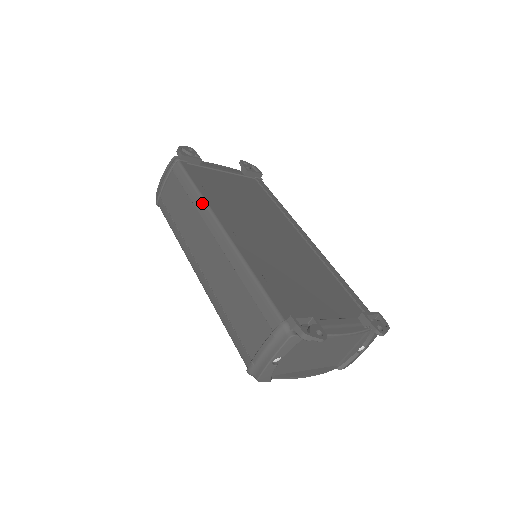
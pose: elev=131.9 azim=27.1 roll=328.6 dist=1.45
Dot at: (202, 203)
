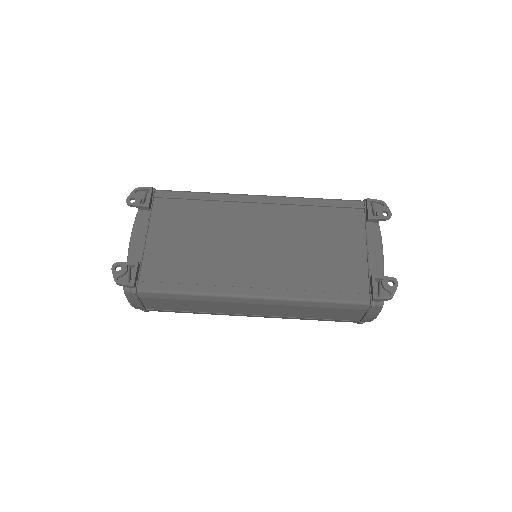
Dot at: (211, 297)
